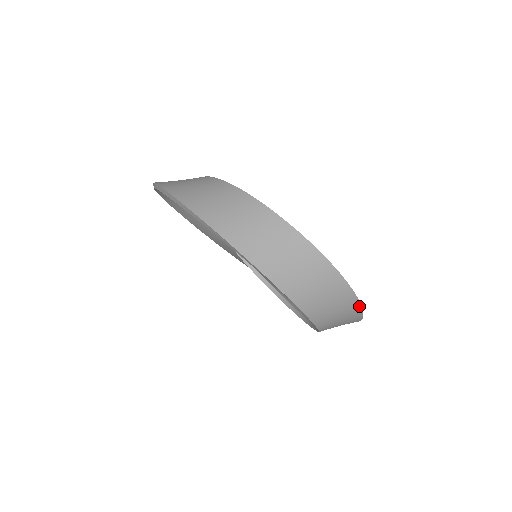
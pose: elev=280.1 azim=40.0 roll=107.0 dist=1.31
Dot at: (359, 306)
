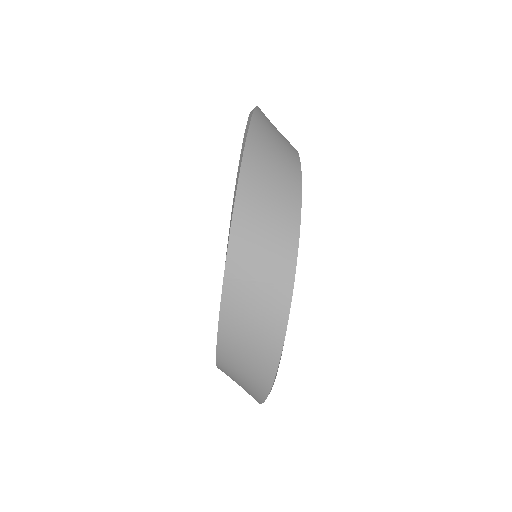
Dot at: (267, 392)
